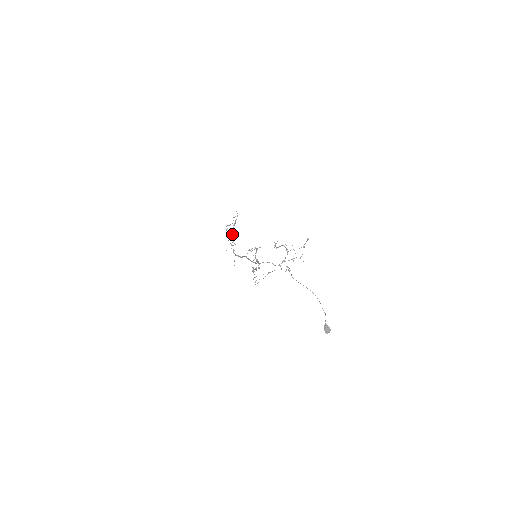
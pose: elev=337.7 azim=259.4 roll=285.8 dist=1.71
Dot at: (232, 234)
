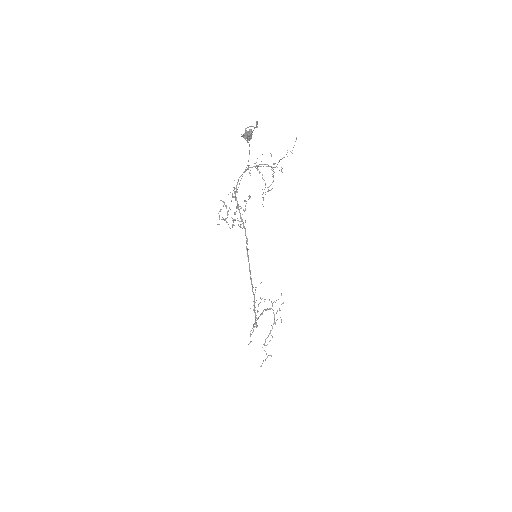
Dot at: (270, 332)
